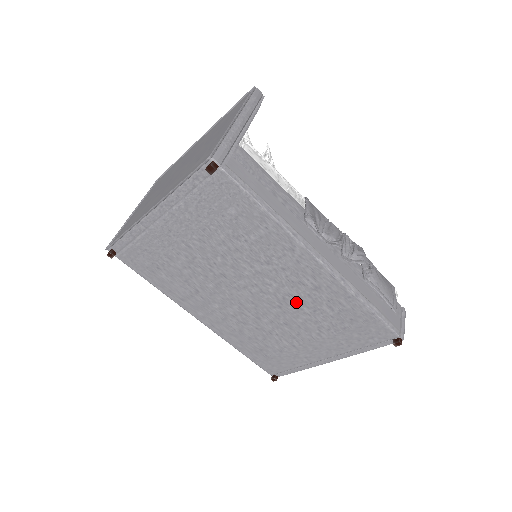
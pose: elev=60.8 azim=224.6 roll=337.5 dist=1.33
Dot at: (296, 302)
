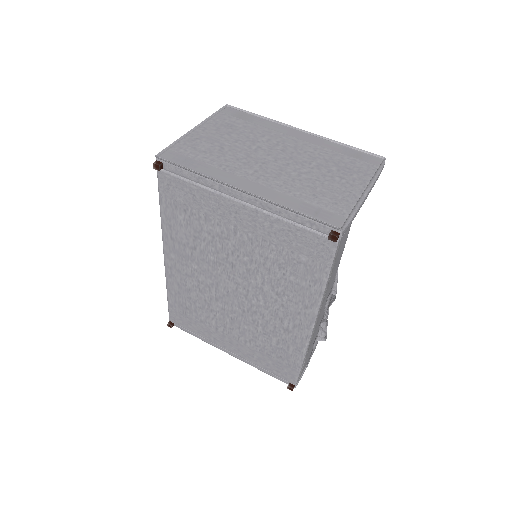
Dot at: (260, 320)
